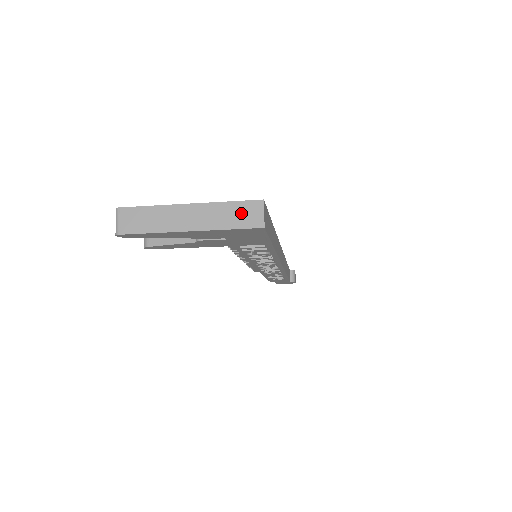
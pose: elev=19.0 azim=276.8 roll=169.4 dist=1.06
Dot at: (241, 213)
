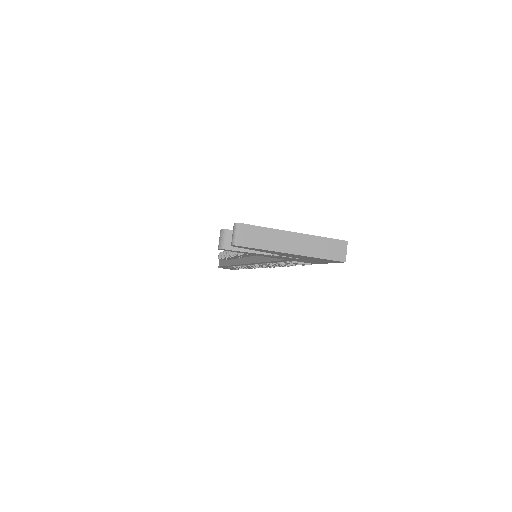
Dot at: (331, 248)
